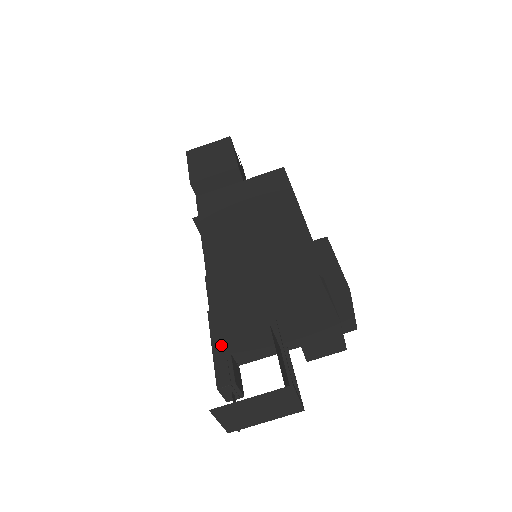
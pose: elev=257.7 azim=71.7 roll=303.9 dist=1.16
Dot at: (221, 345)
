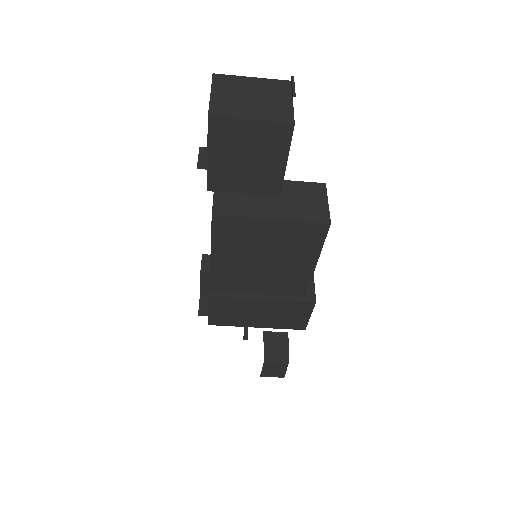
Dot at: occluded
